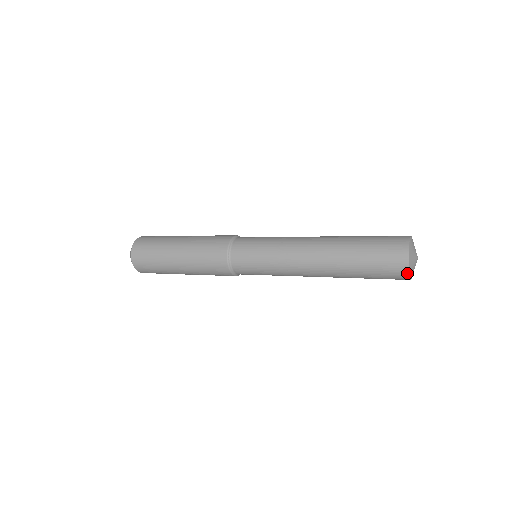
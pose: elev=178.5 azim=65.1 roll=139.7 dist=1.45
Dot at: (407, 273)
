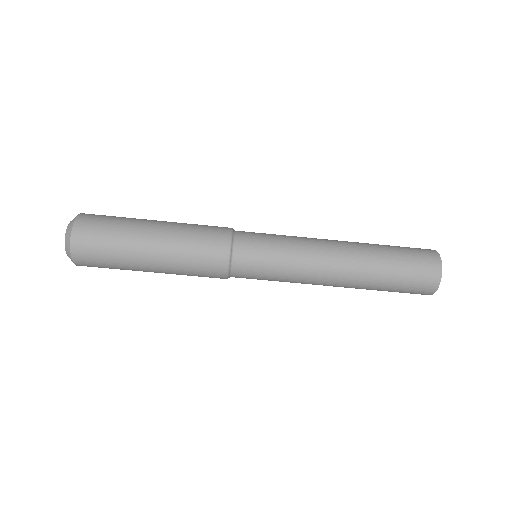
Dot at: (439, 258)
